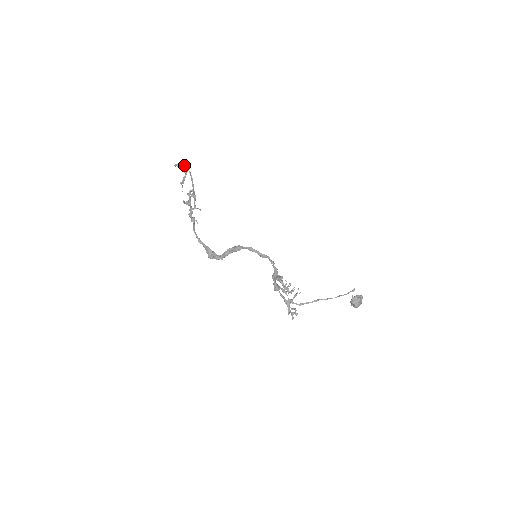
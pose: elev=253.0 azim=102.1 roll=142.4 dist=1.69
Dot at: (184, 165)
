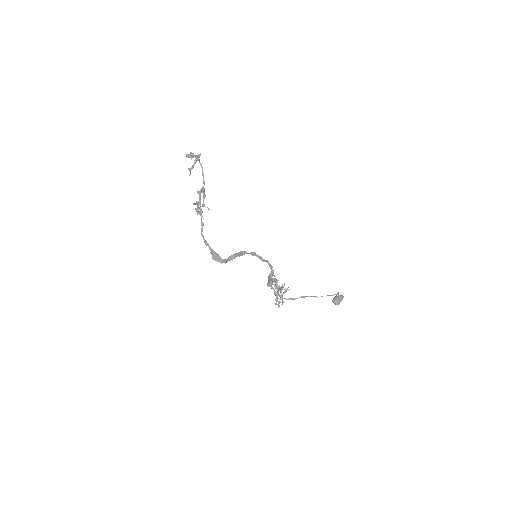
Dot at: (196, 155)
